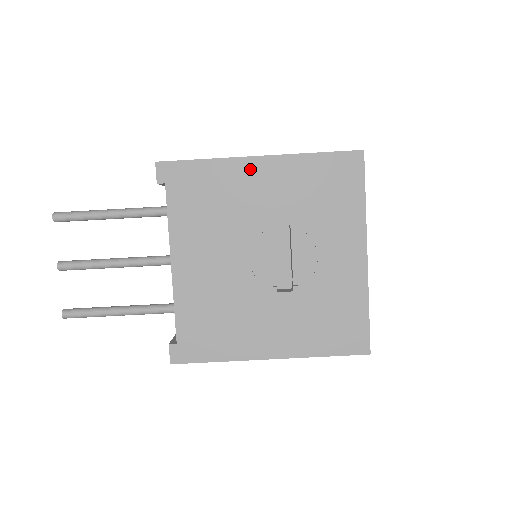
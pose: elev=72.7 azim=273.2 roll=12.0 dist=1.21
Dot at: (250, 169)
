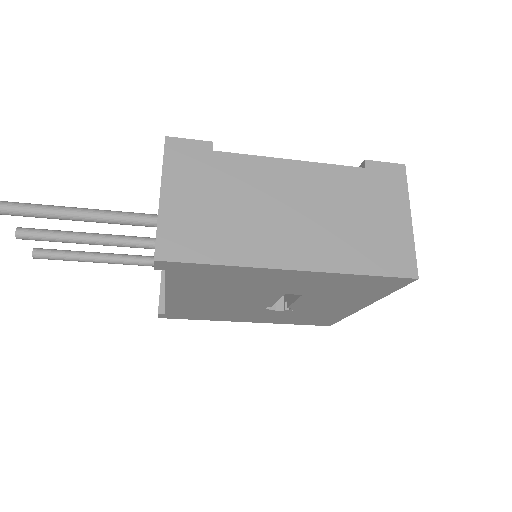
Dot at: (277, 274)
